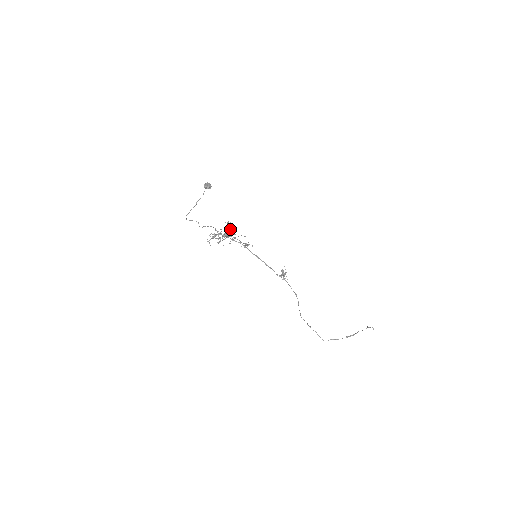
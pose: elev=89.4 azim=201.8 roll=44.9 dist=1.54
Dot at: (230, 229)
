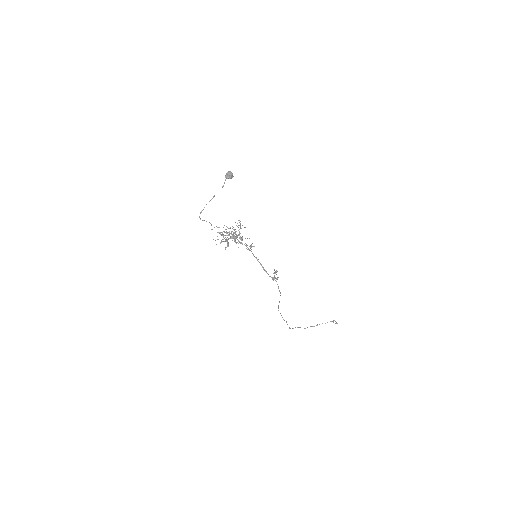
Dot at: occluded
